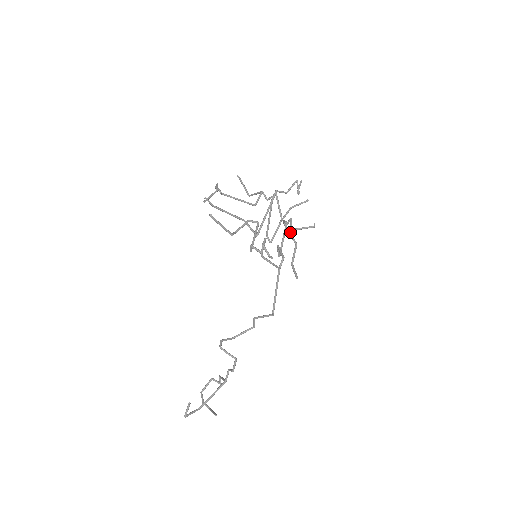
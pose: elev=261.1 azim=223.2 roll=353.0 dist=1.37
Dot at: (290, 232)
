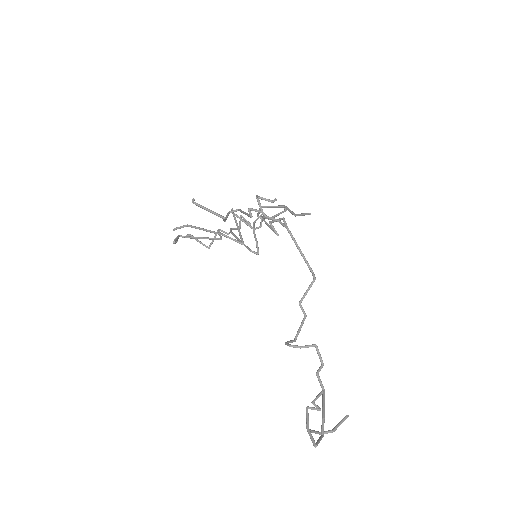
Dot at: occluded
